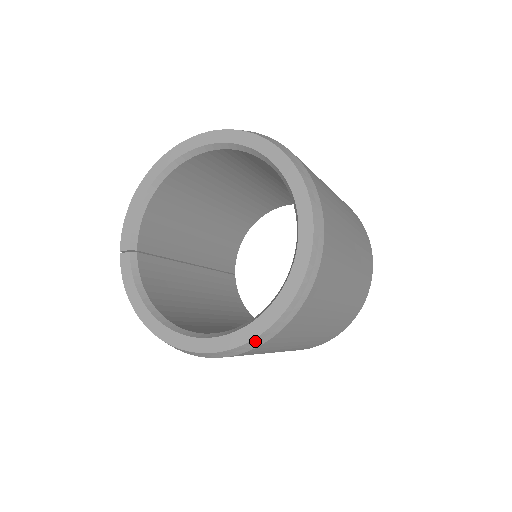
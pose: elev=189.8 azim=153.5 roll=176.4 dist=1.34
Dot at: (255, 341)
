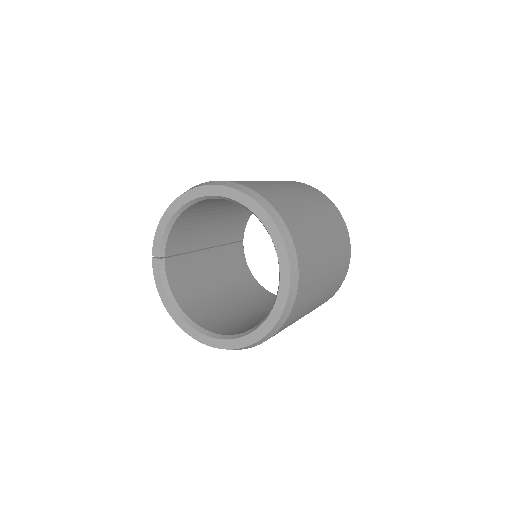
Dot at: (242, 348)
